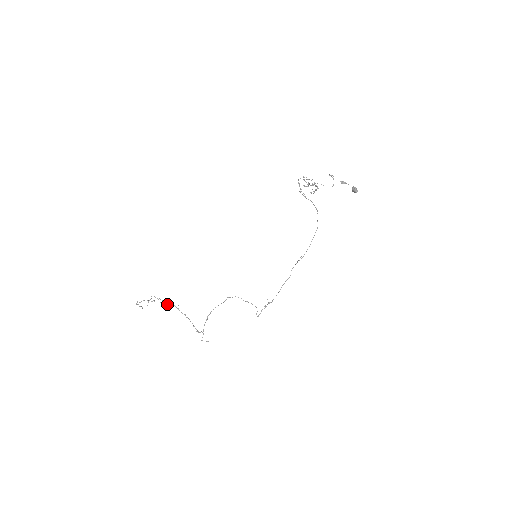
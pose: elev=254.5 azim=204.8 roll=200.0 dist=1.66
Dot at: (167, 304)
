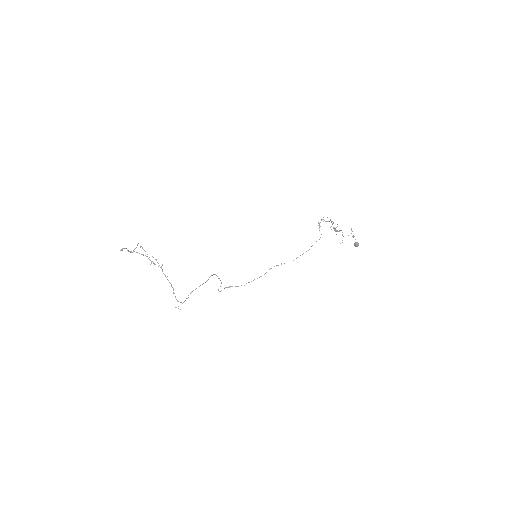
Dot at: occluded
